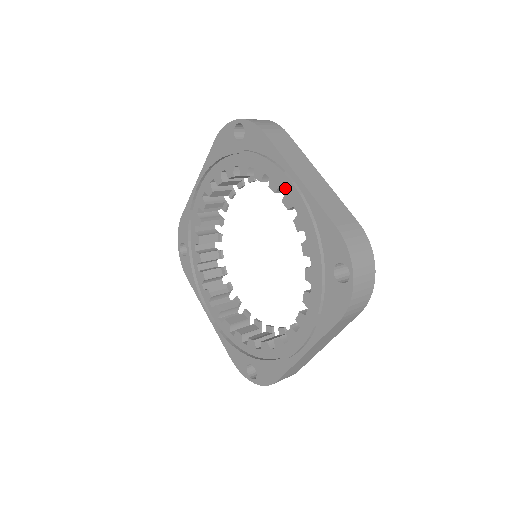
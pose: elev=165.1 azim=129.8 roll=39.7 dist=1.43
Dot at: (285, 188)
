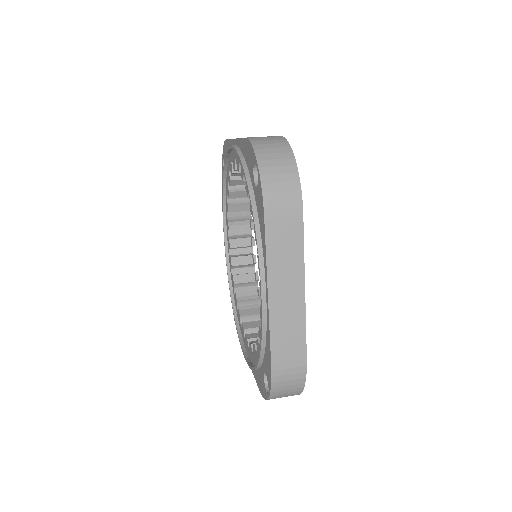
Dot at: occluded
